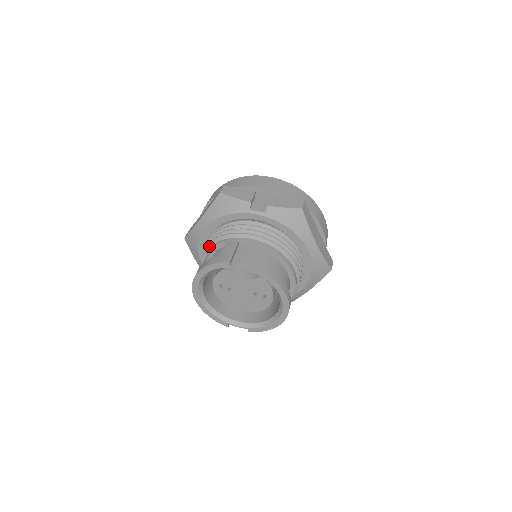
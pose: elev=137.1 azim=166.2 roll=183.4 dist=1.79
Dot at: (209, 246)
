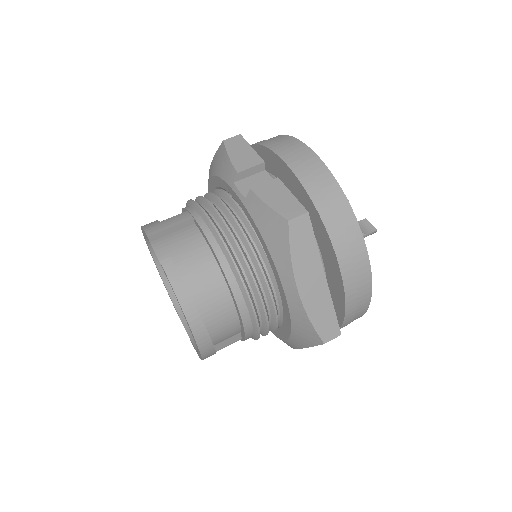
Dot at: (186, 206)
